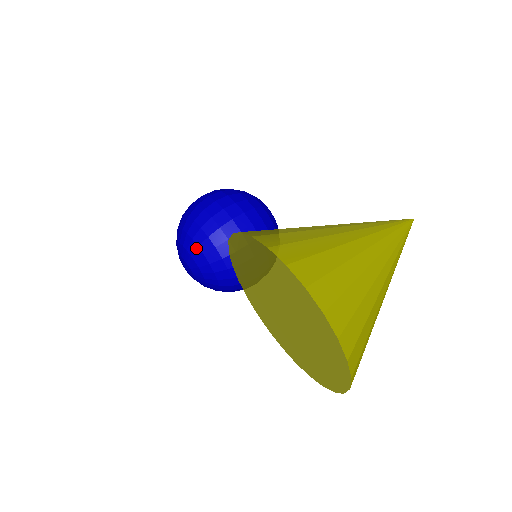
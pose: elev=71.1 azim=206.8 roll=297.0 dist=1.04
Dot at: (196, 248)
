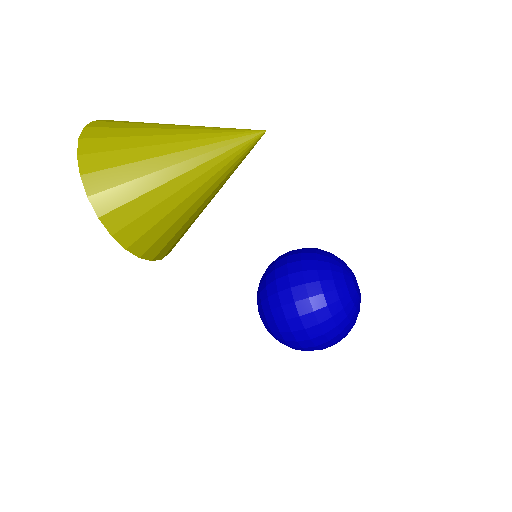
Dot at: occluded
